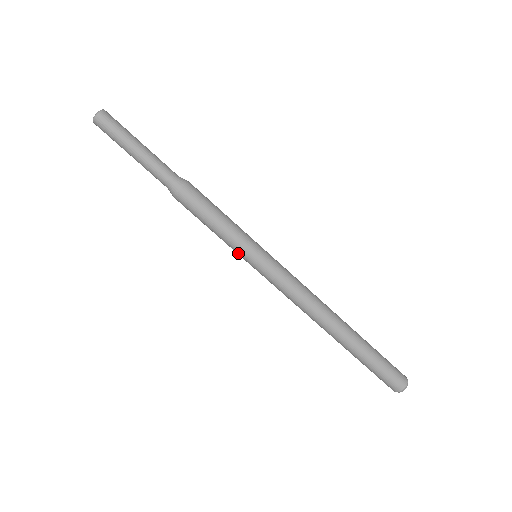
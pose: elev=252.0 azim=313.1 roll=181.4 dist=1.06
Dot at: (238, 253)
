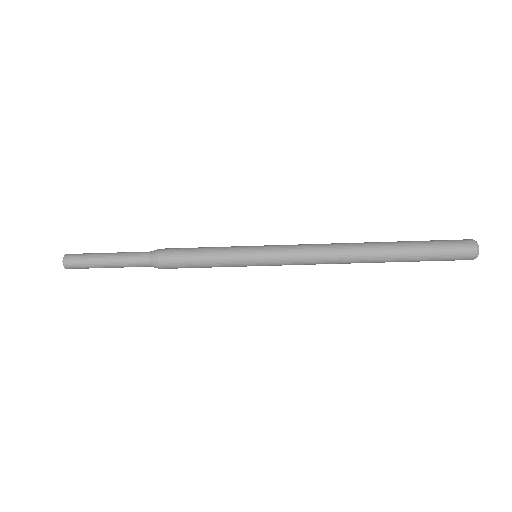
Dot at: (240, 266)
